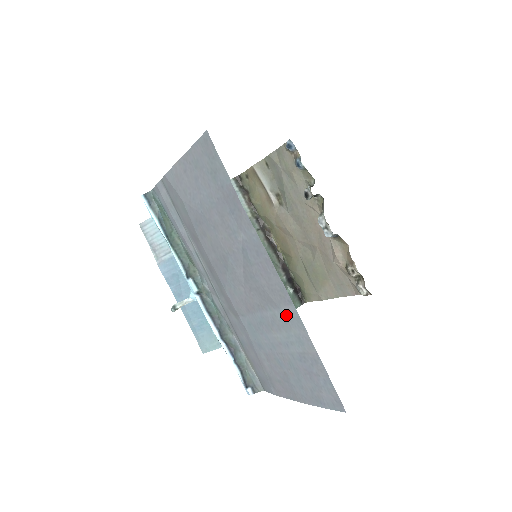
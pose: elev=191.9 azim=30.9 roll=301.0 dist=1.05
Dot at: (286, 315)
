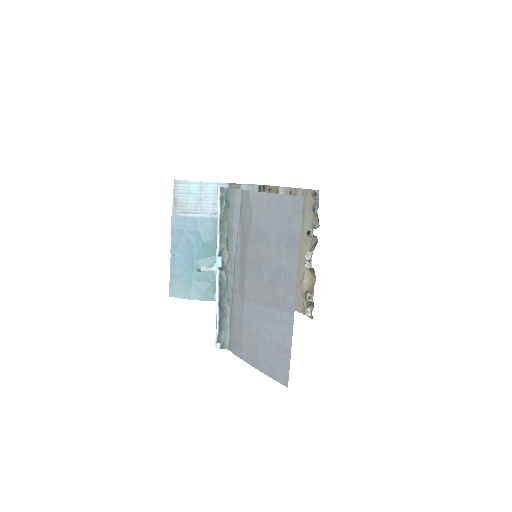
Dot at: (284, 318)
